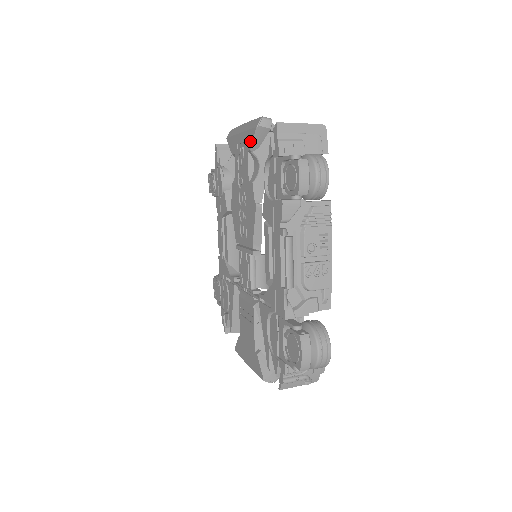
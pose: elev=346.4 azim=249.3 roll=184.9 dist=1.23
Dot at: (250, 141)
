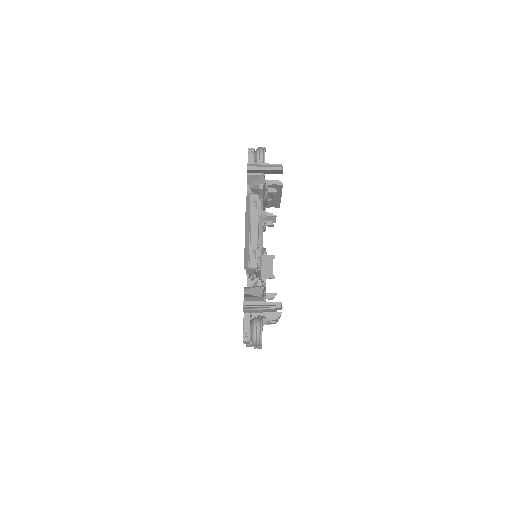
Dot at: occluded
